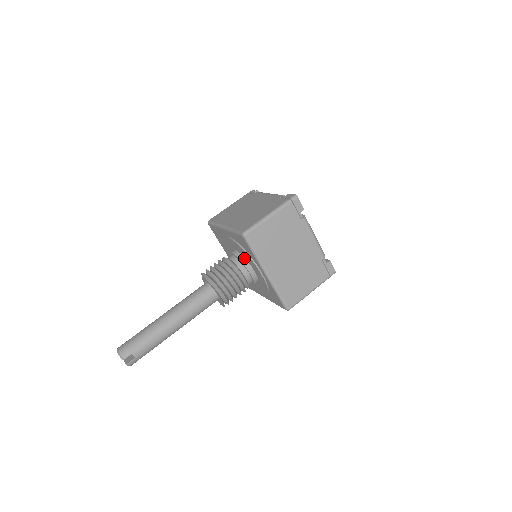
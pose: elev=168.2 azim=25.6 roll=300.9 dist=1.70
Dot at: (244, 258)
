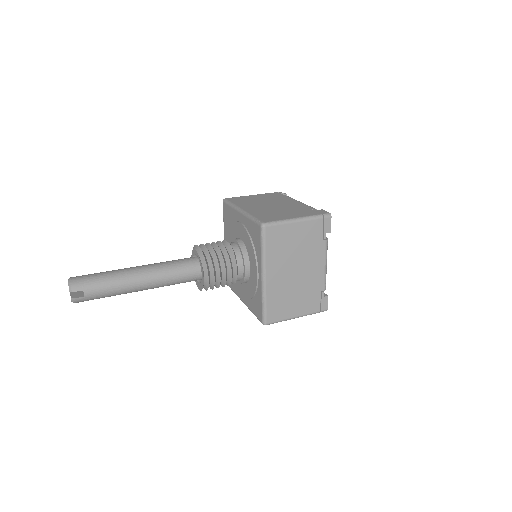
Dot at: (246, 251)
